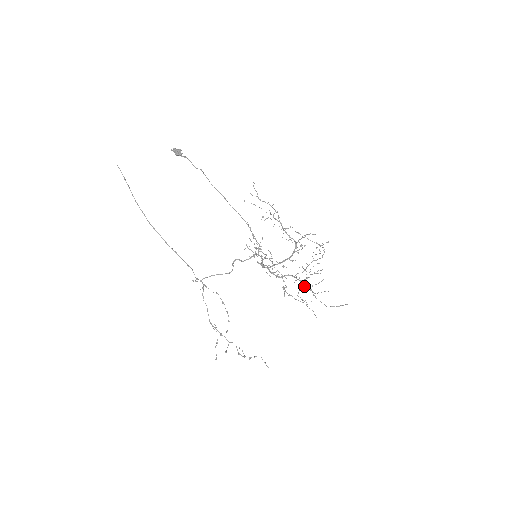
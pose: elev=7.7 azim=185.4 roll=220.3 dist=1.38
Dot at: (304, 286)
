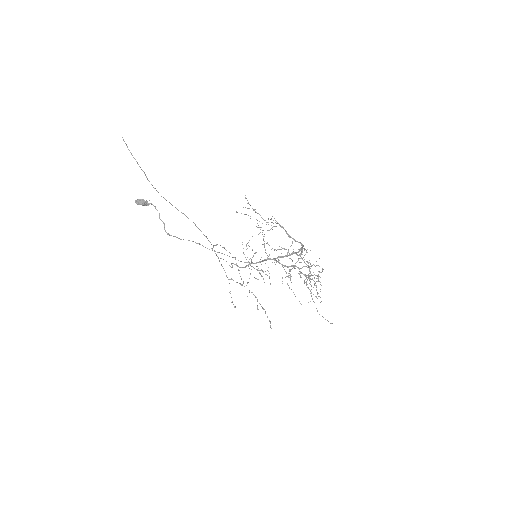
Dot at: occluded
